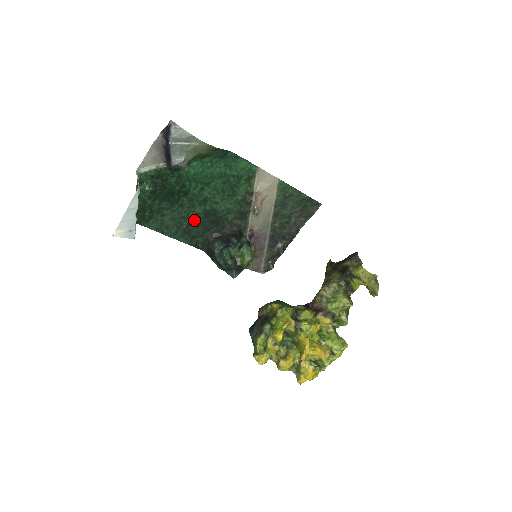
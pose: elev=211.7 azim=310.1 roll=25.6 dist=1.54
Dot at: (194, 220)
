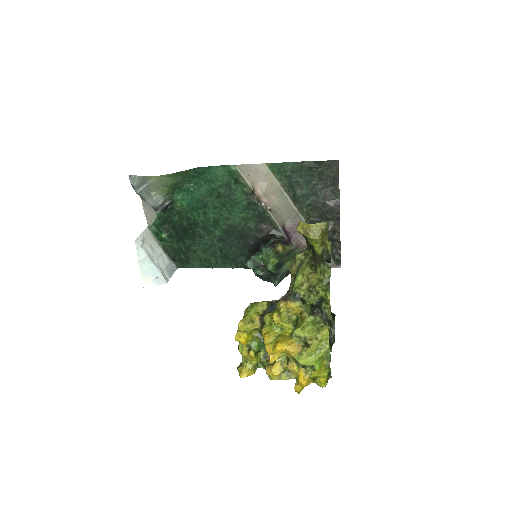
Dot at: (222, 244)
